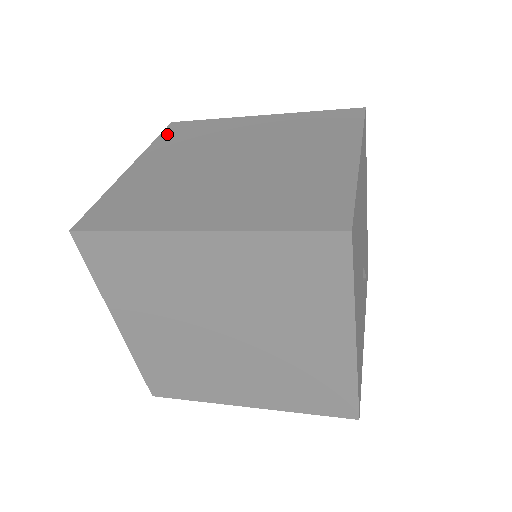
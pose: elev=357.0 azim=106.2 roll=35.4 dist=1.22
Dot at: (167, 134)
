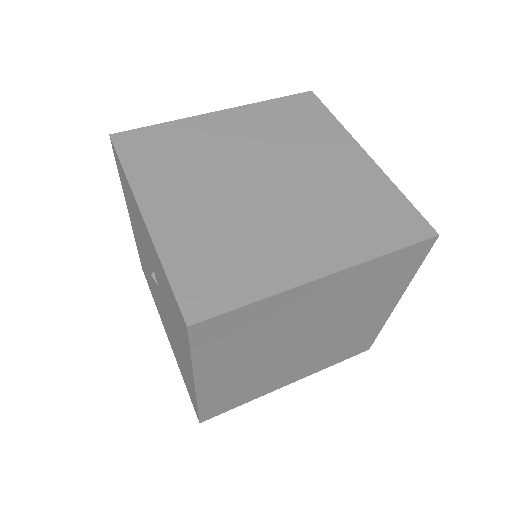
Dot at: (129, 156)
